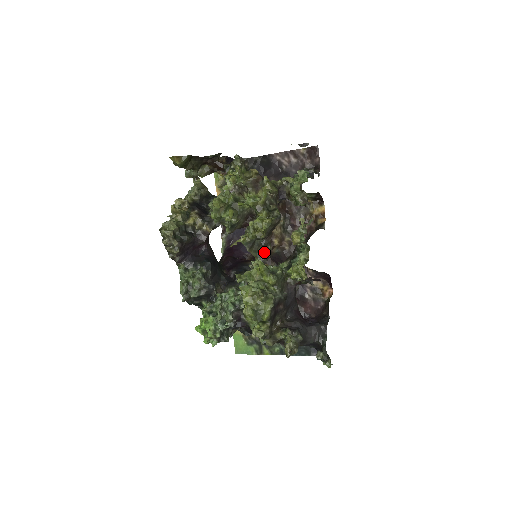
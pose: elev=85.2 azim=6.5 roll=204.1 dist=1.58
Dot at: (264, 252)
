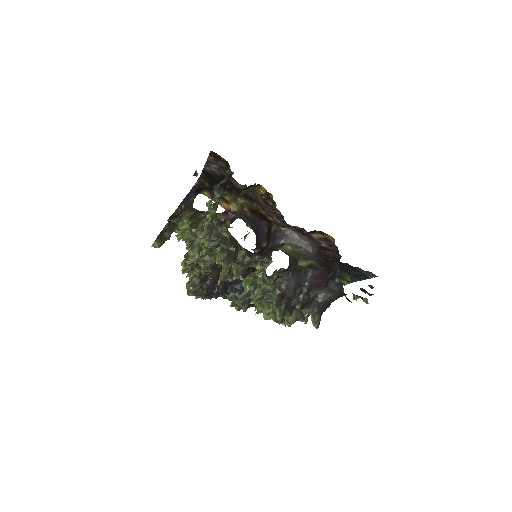
Dot at: (248, 265)
